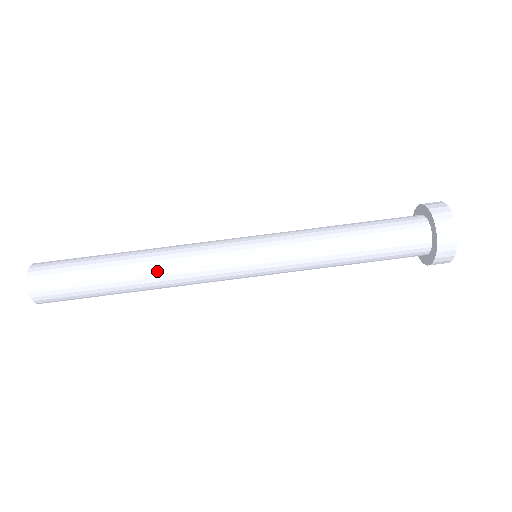
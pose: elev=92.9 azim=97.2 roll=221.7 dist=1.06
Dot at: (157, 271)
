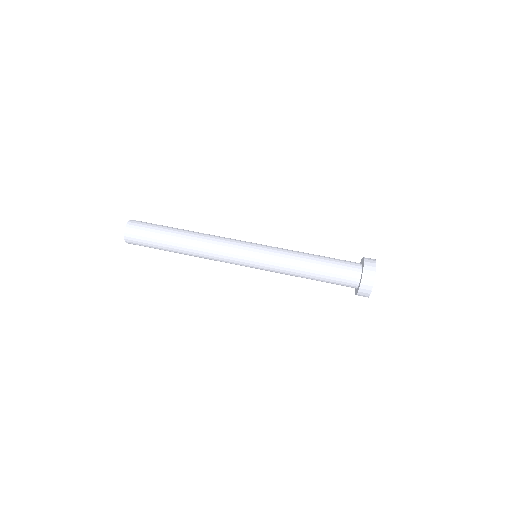
Dot at: (200, 235)
